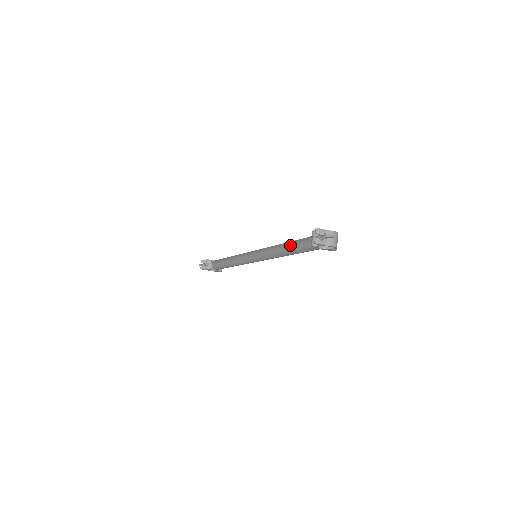
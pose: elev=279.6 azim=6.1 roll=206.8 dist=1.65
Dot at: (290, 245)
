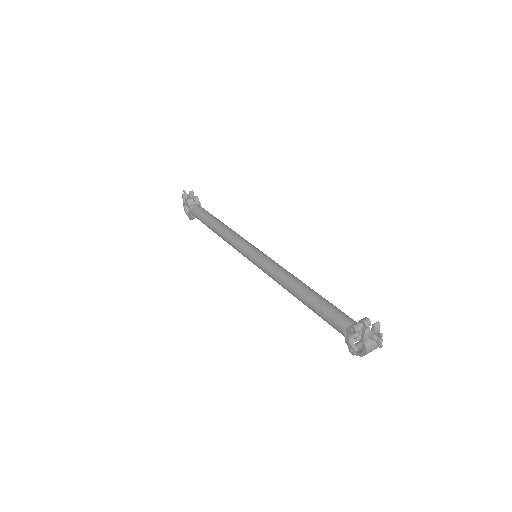
Dot at: (317, 295)
